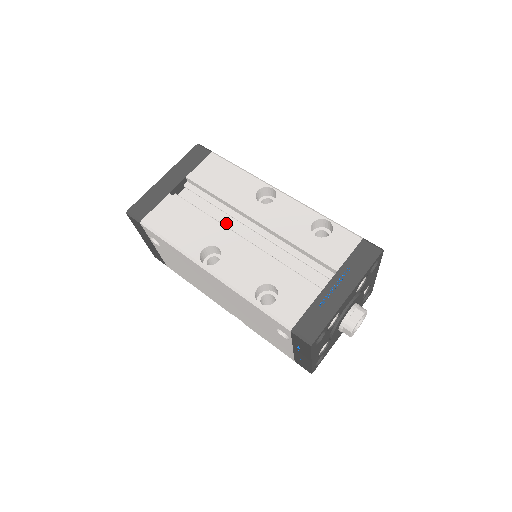
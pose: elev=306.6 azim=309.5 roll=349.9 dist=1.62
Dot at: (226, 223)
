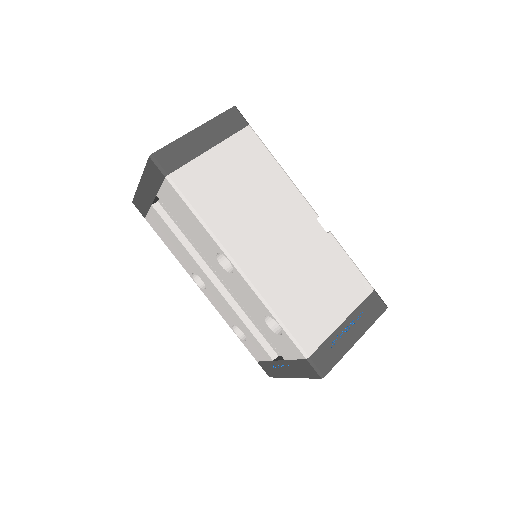
Dot at: occluded
